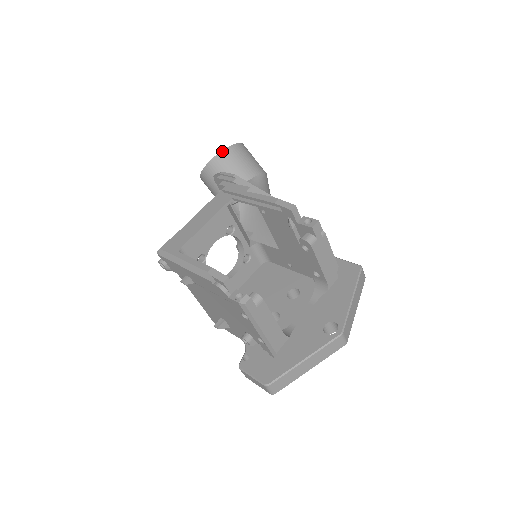
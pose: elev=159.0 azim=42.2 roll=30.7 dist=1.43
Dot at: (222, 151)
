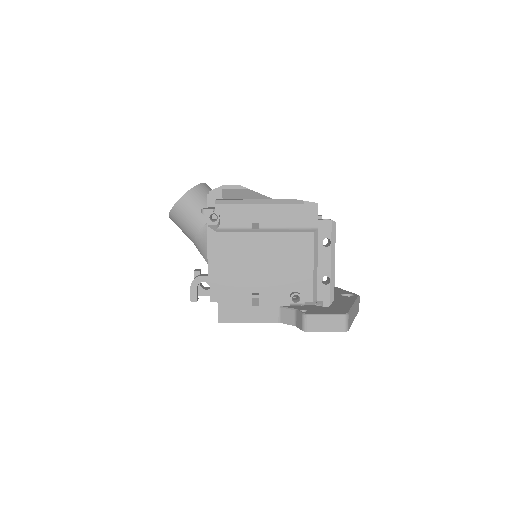
Dot at: (204, 183)
